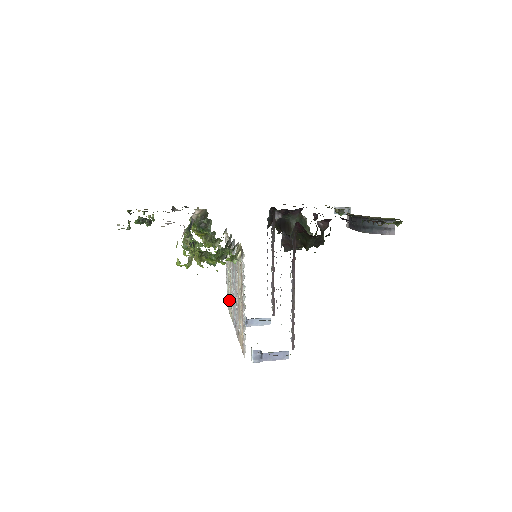
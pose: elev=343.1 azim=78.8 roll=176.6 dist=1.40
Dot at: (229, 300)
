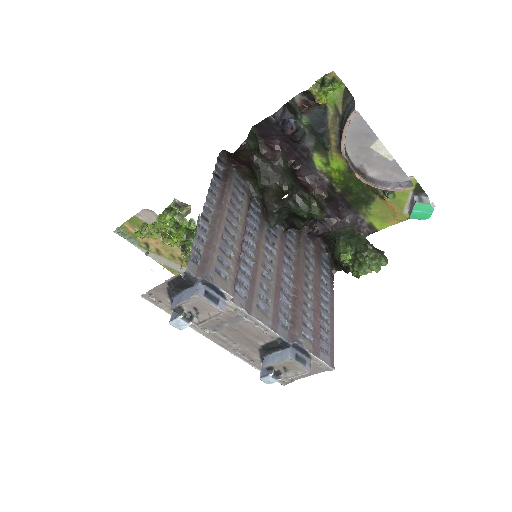
Dot at: occluded
